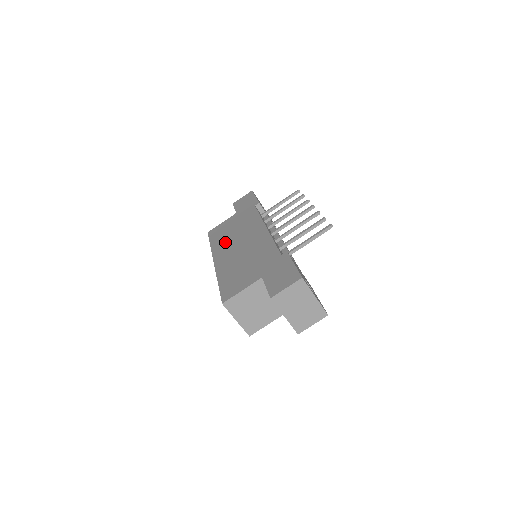
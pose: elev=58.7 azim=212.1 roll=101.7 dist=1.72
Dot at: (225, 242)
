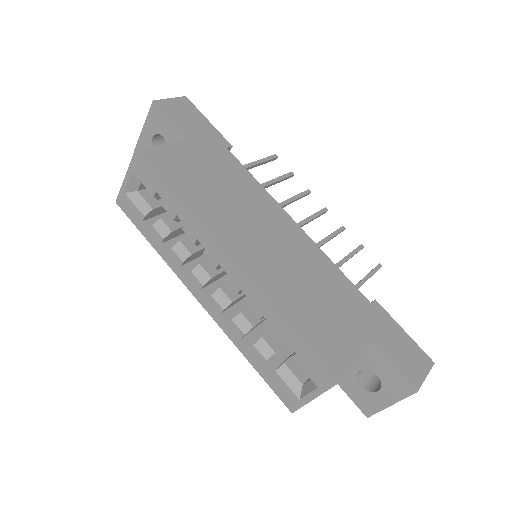
Dot at: (221, 213)
